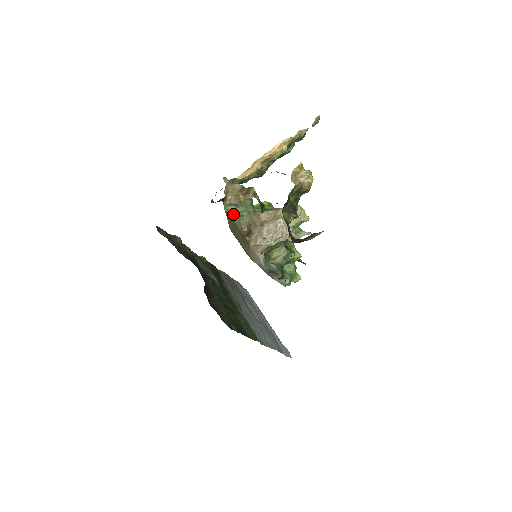
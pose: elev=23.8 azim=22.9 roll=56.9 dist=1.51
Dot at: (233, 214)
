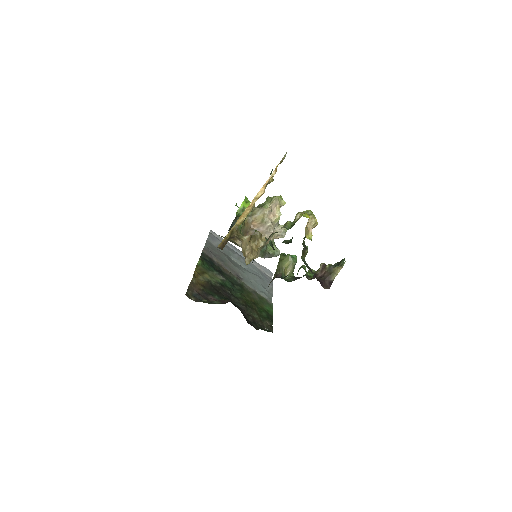
Dot at: occluded
